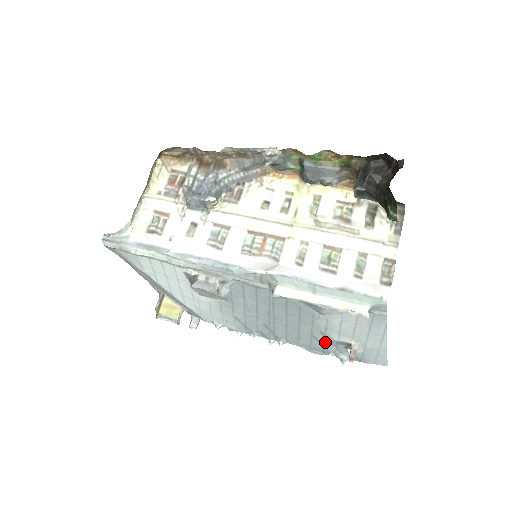
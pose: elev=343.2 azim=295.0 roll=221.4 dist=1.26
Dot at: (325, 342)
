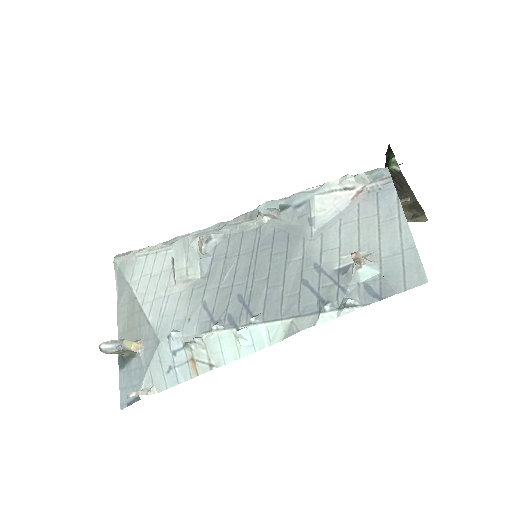
Dot at: (321, 285)
